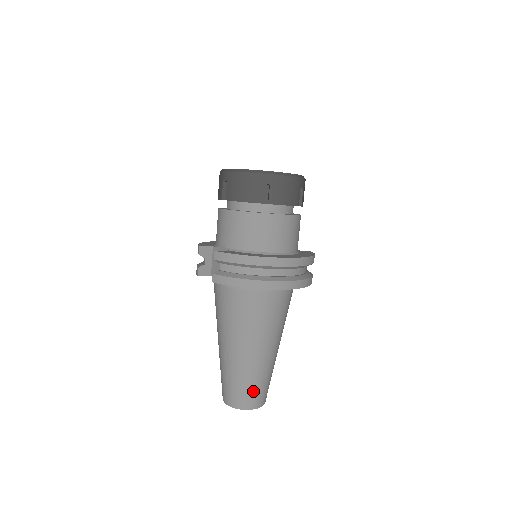
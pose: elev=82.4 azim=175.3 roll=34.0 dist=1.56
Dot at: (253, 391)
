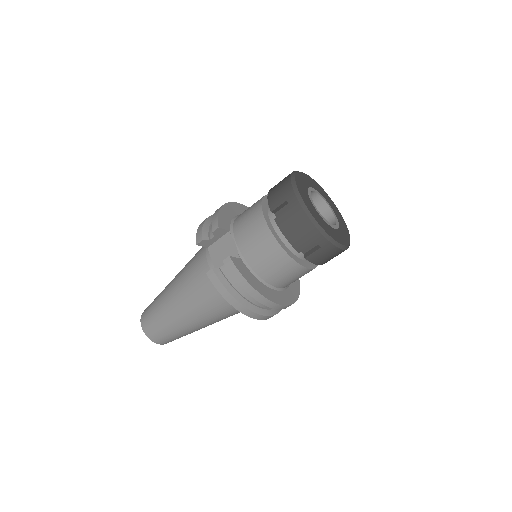
Dot at: (170, 338)
